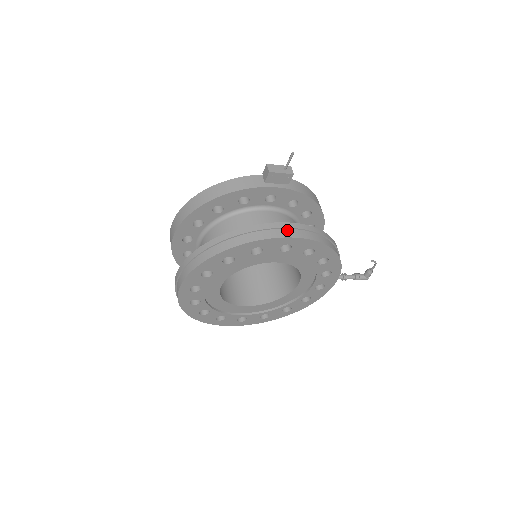
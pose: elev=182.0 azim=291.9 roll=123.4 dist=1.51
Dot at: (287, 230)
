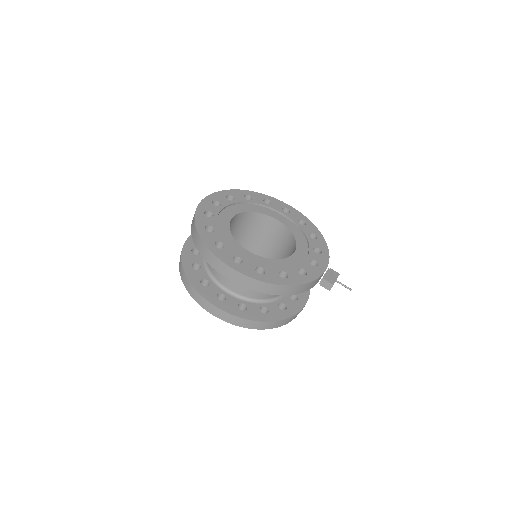
Dot at: (302, 309)
